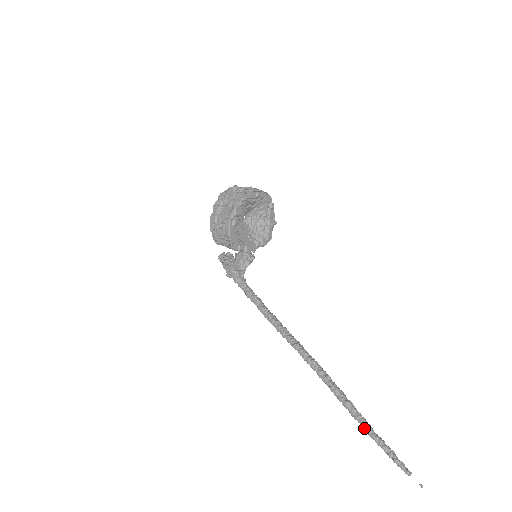
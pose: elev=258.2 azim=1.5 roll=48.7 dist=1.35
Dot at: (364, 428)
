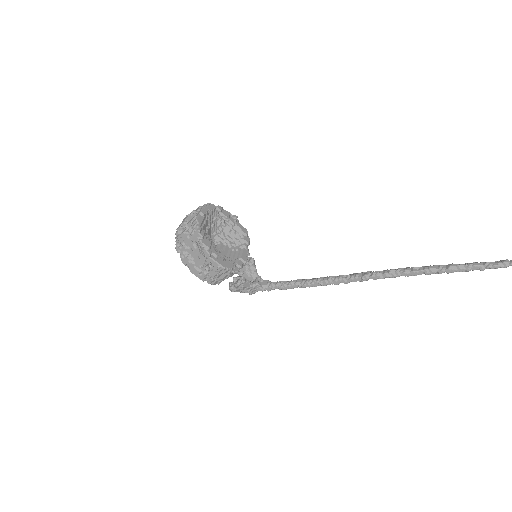
Dot at: (483, 269)
